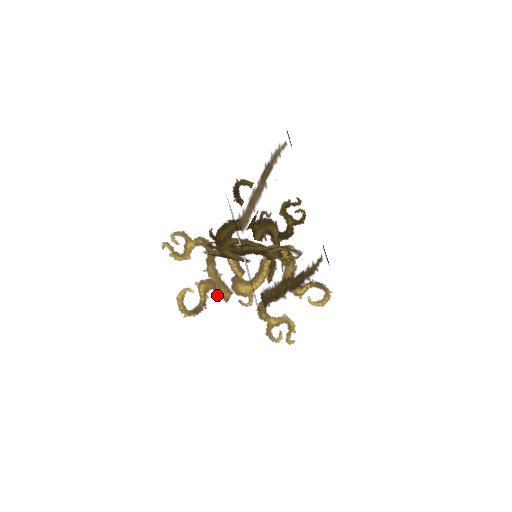
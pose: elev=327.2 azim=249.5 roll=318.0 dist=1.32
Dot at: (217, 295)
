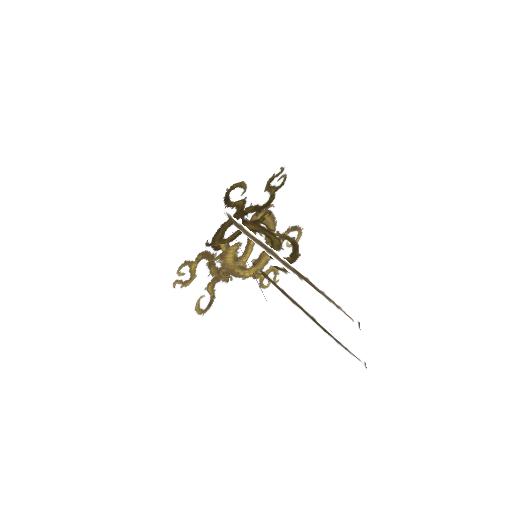
Dot at: (221, 283)
